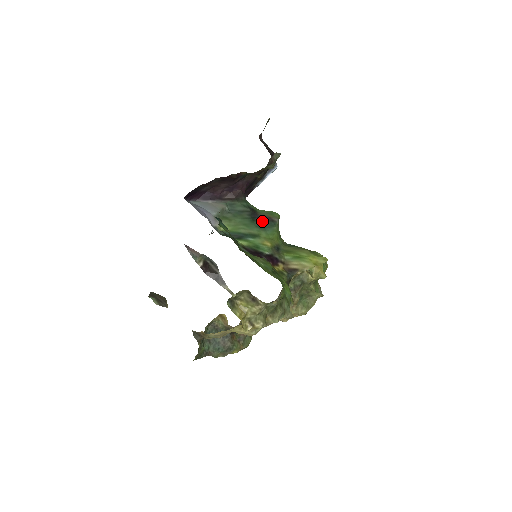
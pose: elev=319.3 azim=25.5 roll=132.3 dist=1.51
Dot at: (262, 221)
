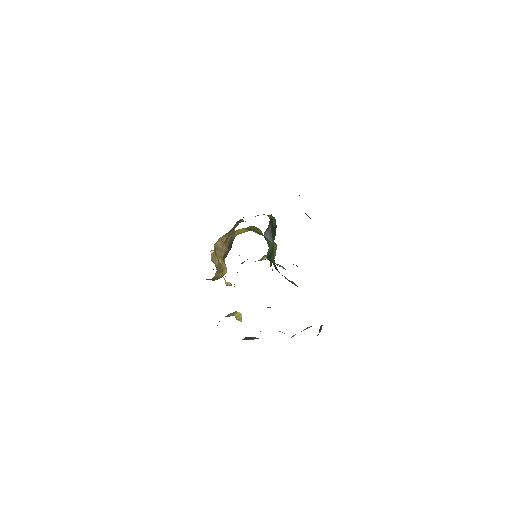
Dot at: (274, 232)
